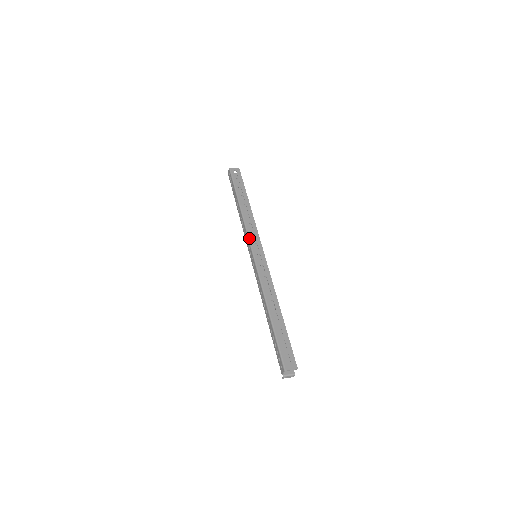
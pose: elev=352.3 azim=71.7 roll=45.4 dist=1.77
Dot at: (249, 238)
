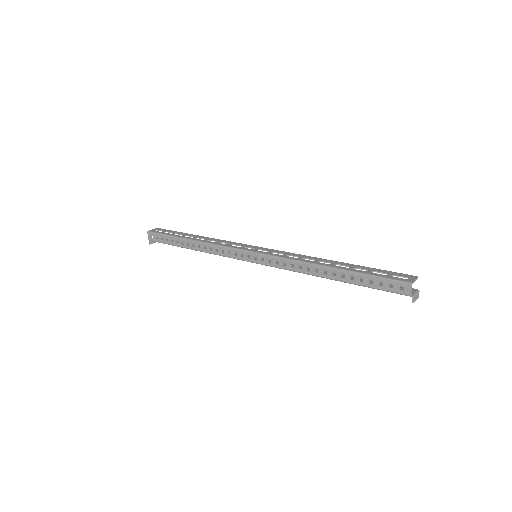
Dot at: (233, 248)
